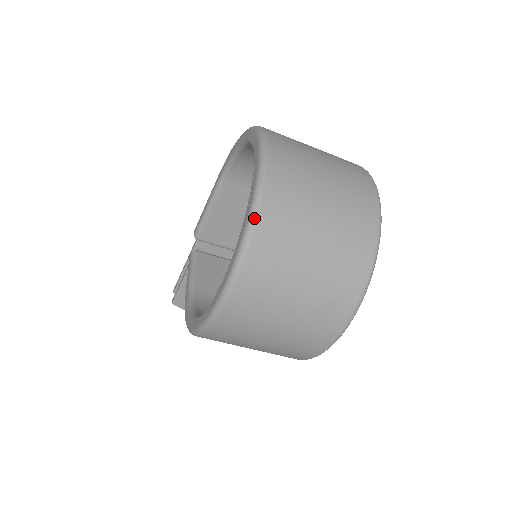
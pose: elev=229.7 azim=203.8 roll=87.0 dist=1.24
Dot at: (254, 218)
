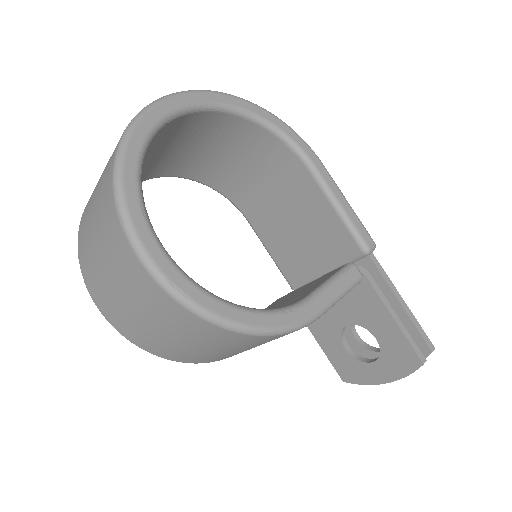
Dot at: occluded
